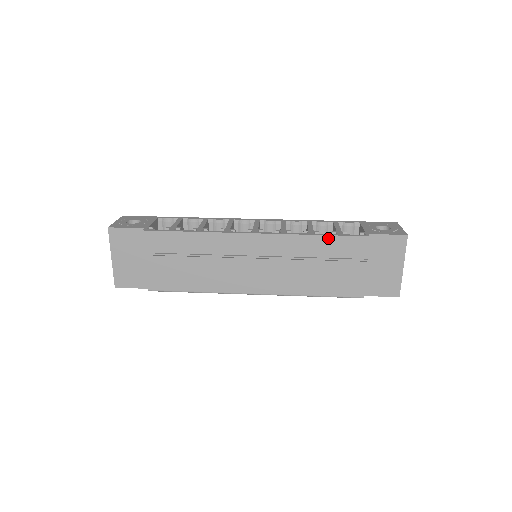
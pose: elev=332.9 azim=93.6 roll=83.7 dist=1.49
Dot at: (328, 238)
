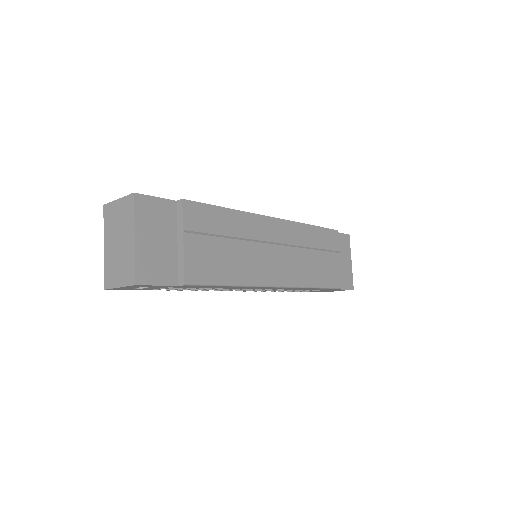
Dot at: (318, 229)
